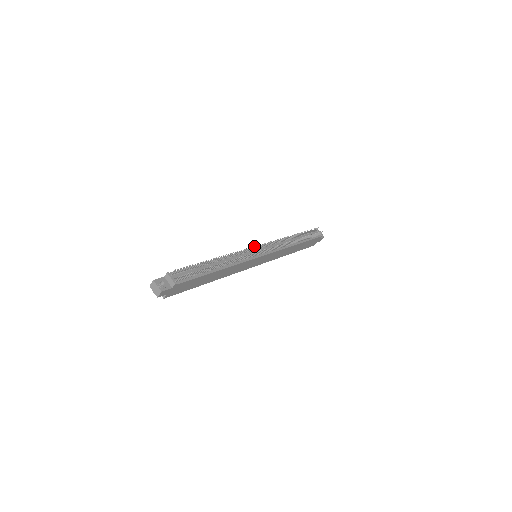
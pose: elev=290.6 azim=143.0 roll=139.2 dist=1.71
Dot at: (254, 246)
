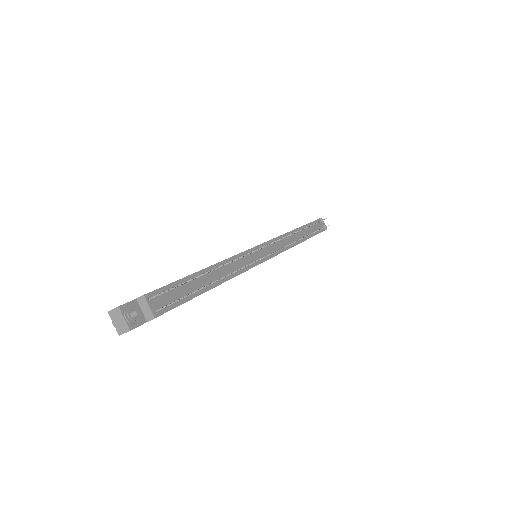
Dot at: (262, 247)
